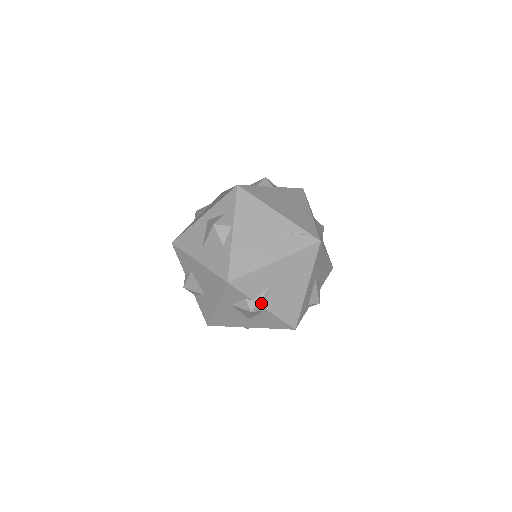
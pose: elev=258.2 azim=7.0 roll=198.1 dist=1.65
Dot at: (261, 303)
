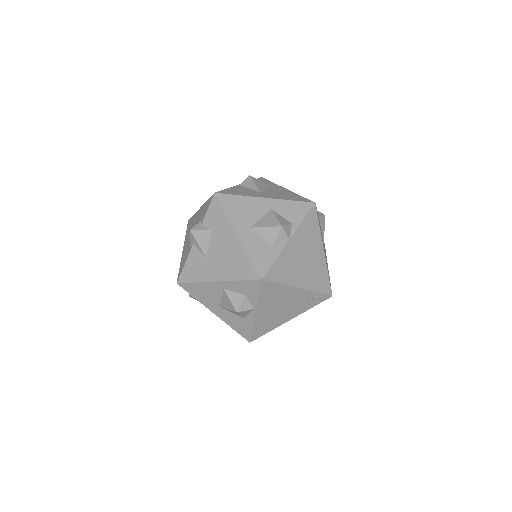
Dot at: occluded
